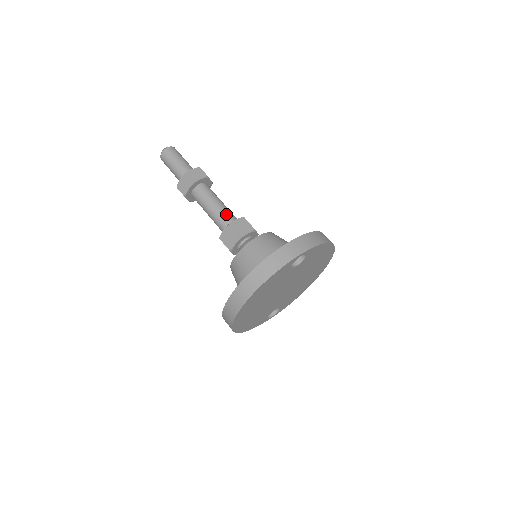
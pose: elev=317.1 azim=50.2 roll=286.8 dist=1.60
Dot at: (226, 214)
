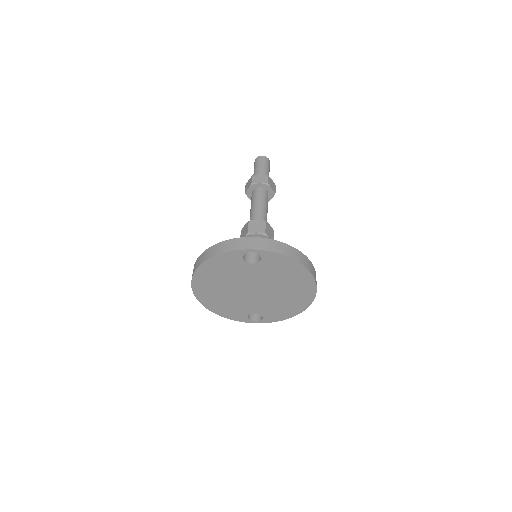
Dot at: (258, 215)
